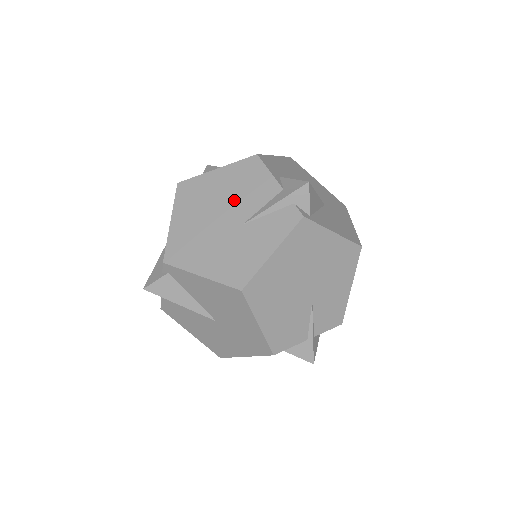
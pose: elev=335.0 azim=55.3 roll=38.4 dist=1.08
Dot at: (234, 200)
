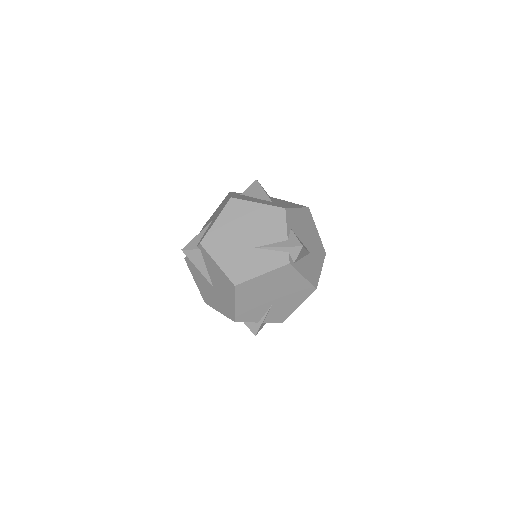
Dot at: (258, 229)
